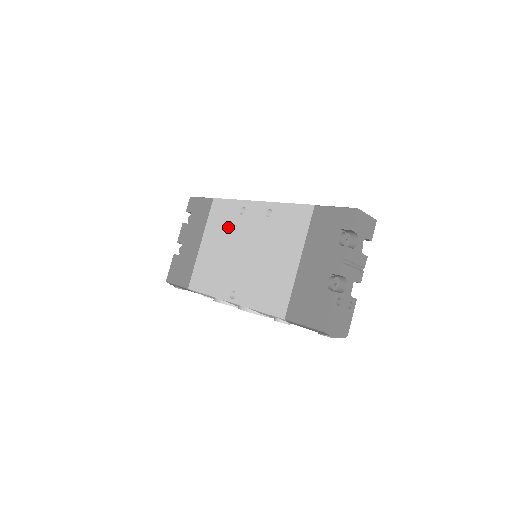
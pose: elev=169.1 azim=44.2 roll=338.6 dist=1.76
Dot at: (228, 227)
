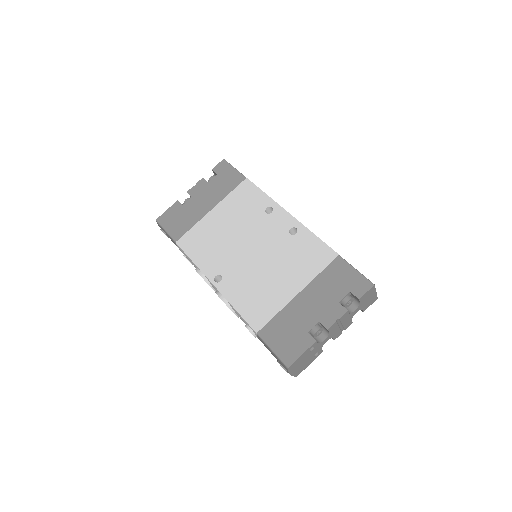
Dot at: (247, 215)
